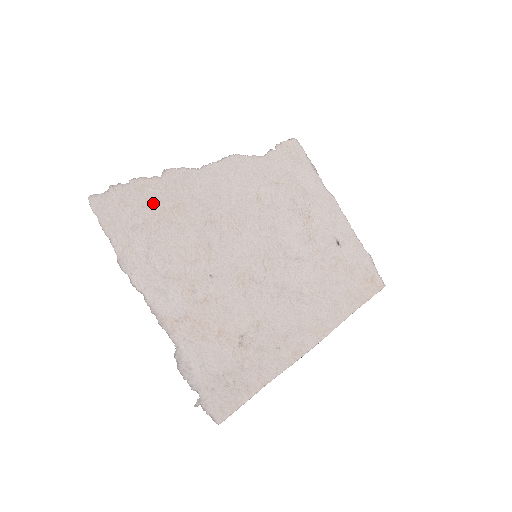
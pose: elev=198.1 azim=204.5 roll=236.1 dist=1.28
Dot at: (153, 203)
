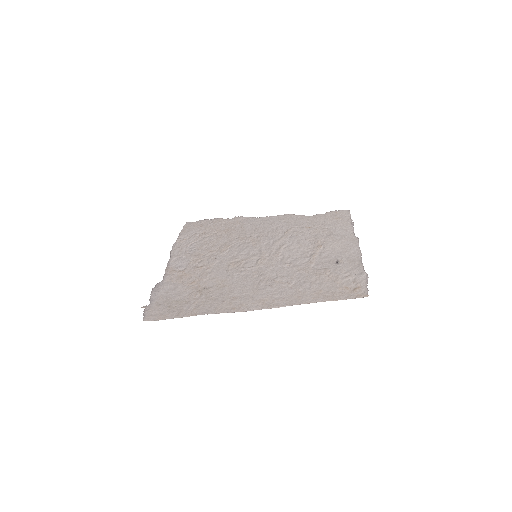
Dot at: (216, 227)
